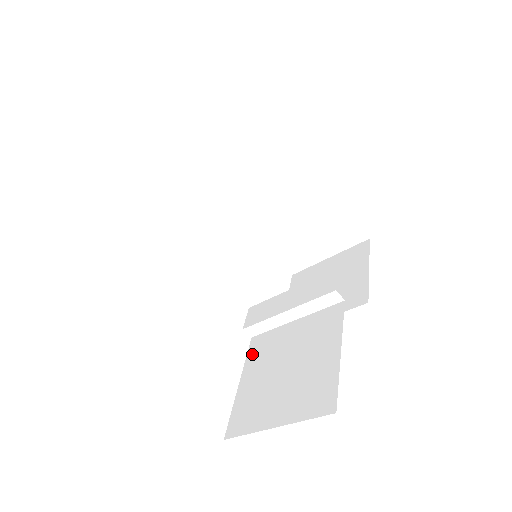
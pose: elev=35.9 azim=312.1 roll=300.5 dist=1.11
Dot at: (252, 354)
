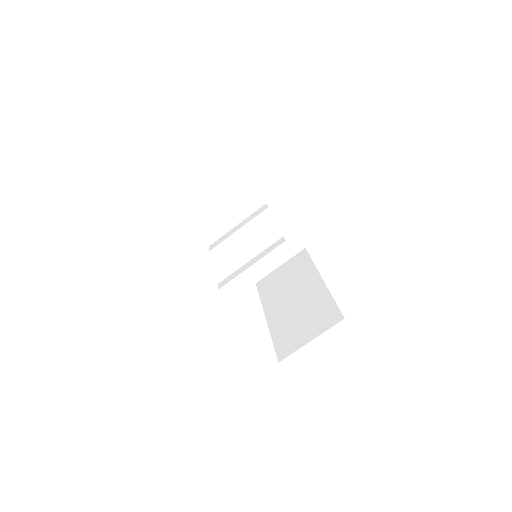
Dot at: occluded
